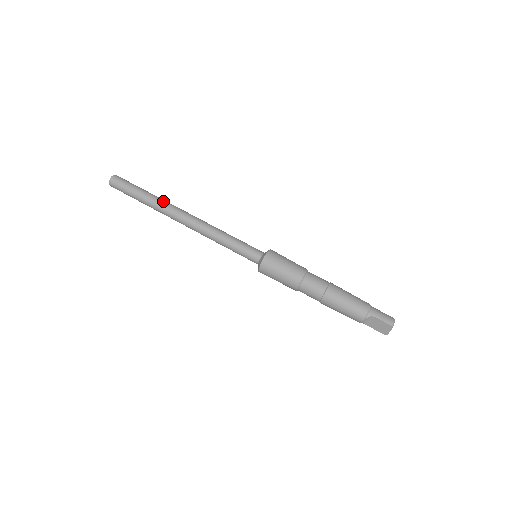
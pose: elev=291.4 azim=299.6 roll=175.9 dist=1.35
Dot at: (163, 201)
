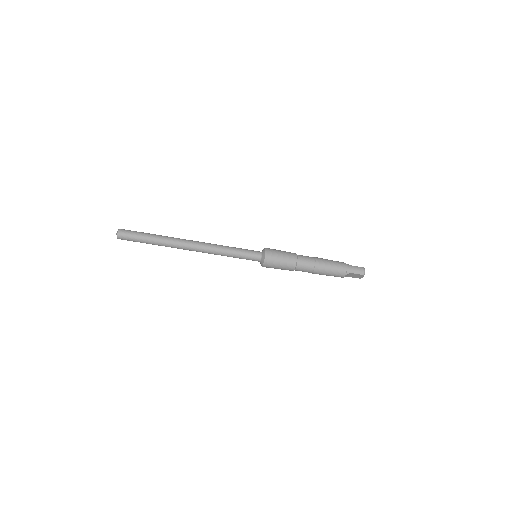
Dot at: (169, 239)
